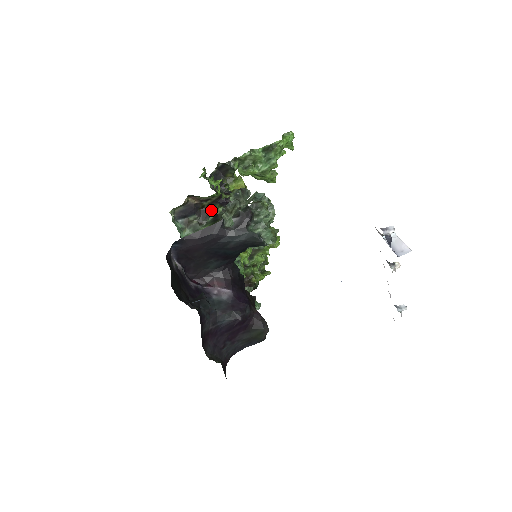
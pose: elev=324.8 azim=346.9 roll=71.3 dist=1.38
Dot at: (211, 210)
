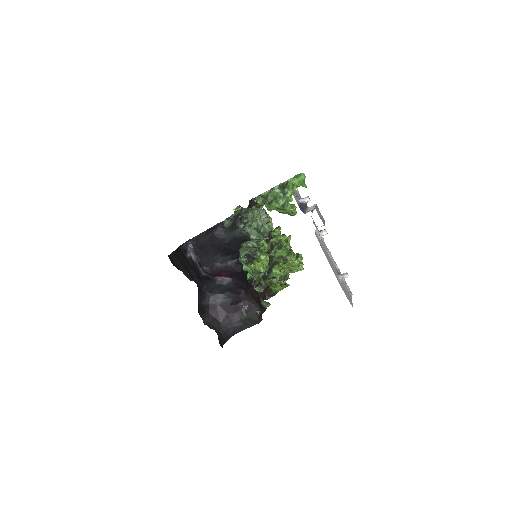
Dot at: occluded
